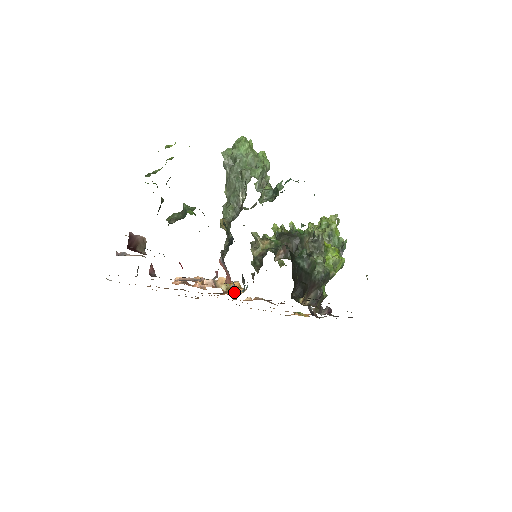
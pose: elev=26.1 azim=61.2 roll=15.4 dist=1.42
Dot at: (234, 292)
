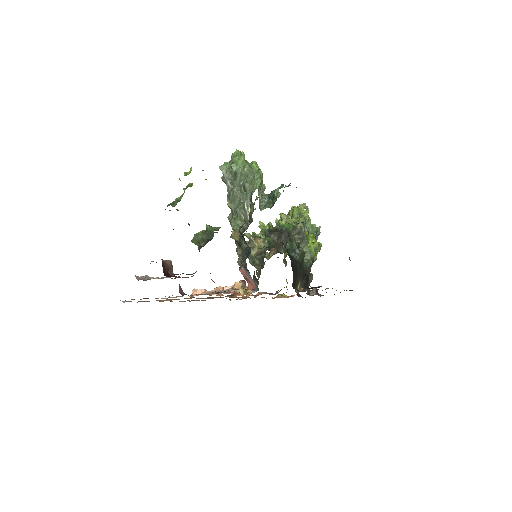
Dot at: occluded
